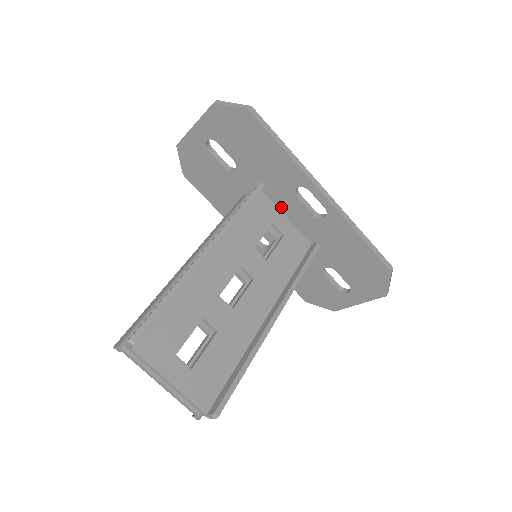
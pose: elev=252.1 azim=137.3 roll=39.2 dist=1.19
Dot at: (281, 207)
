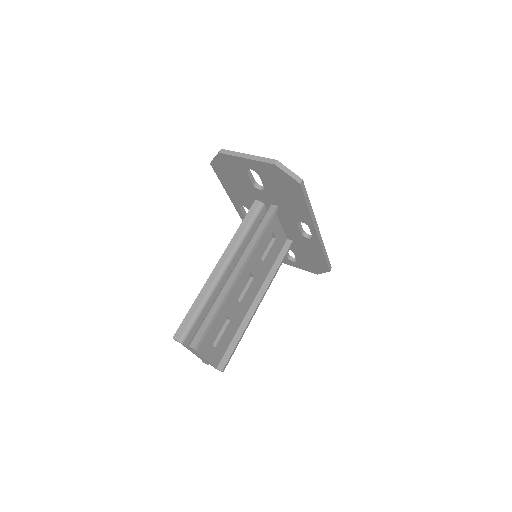
Dot at: (281, 219)
